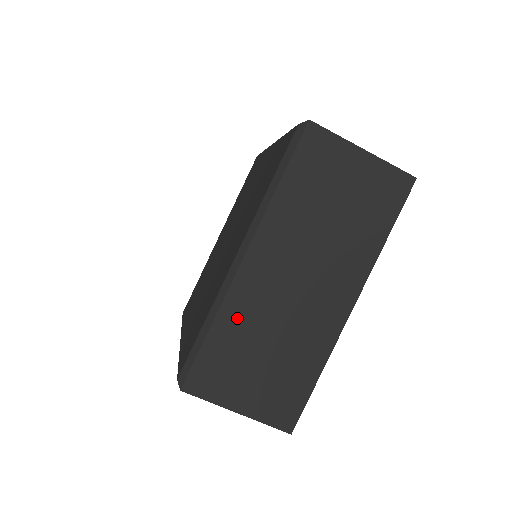
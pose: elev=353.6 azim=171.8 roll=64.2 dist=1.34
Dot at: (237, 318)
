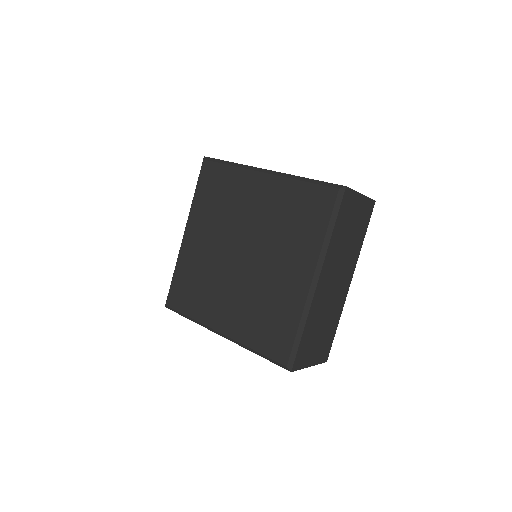
Dot at: (313, 317)
